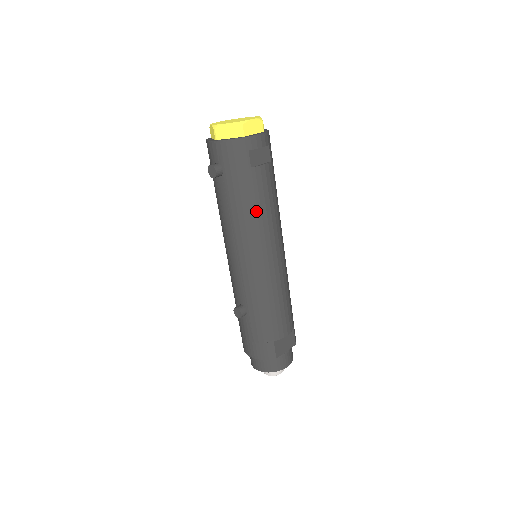
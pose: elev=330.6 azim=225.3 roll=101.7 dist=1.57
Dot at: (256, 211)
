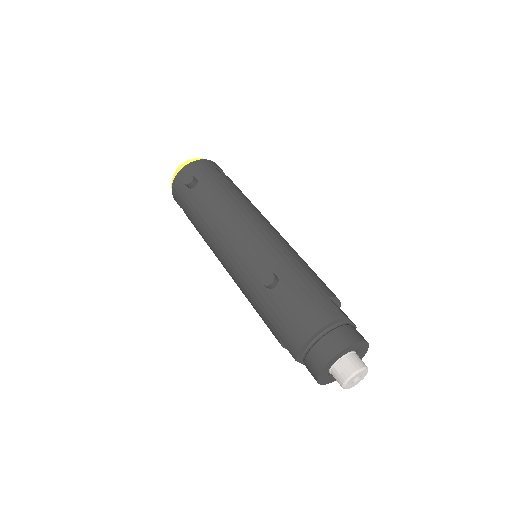
Dot at: (239, 196)
